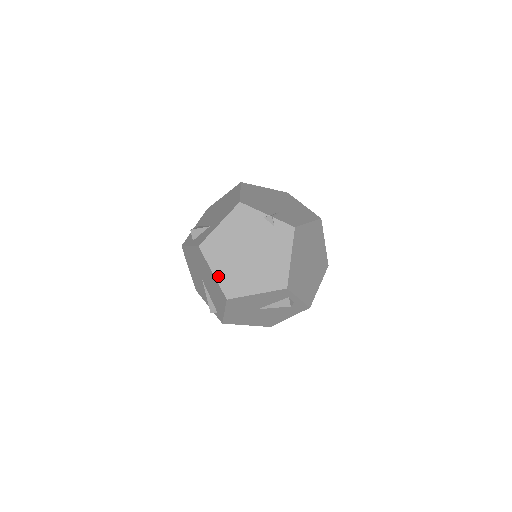
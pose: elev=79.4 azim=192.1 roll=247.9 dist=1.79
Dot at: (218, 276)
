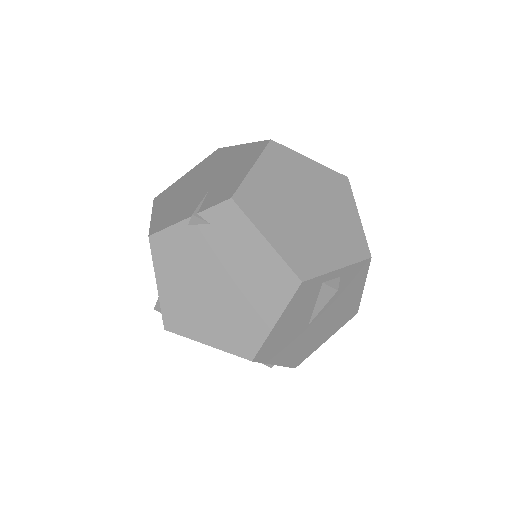
Dot at: (216, 343)
